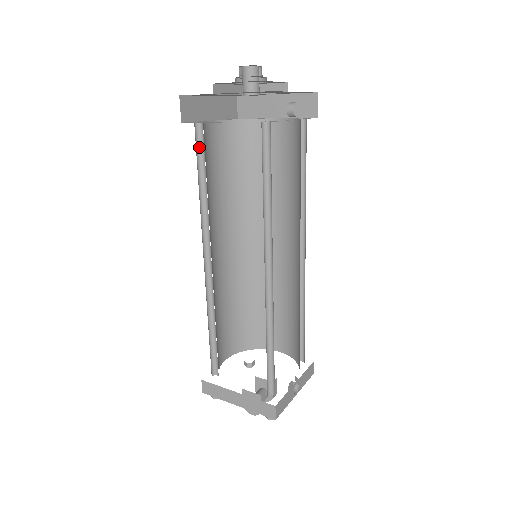
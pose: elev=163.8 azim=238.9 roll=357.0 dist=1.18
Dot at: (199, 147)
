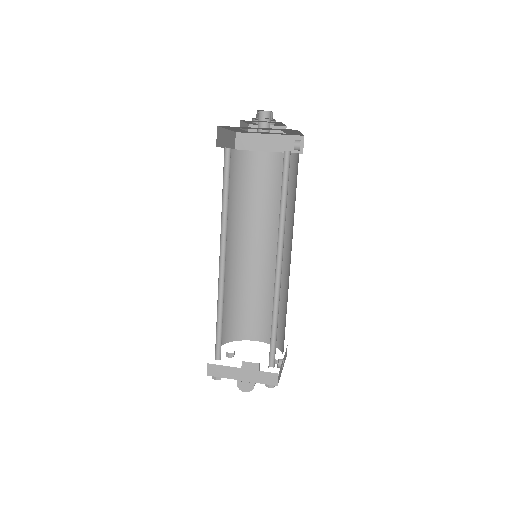
Dot at: (225, 167)
